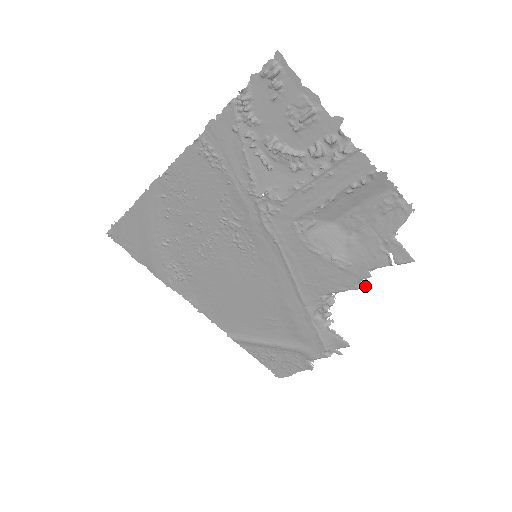
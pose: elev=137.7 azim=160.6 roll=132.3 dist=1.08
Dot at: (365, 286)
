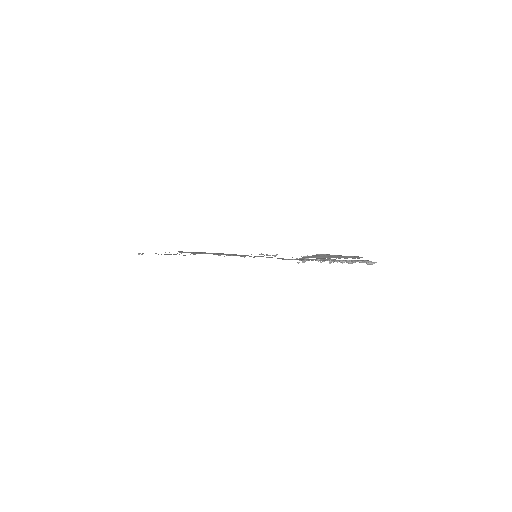
Dot at: occluded
